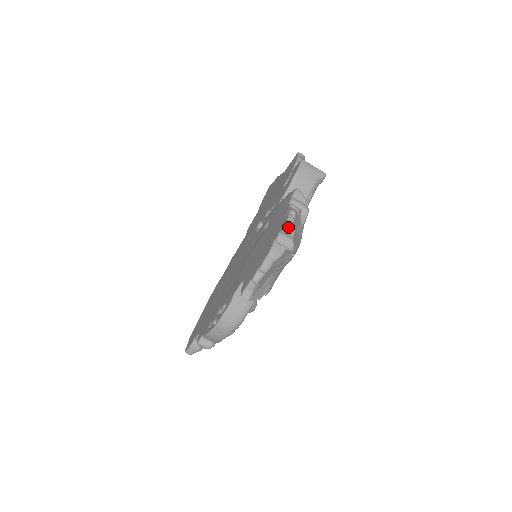
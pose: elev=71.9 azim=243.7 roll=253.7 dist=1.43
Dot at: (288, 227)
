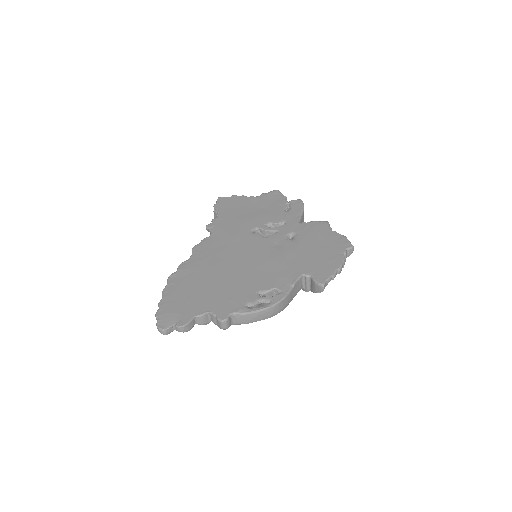
Dot at: occluded
